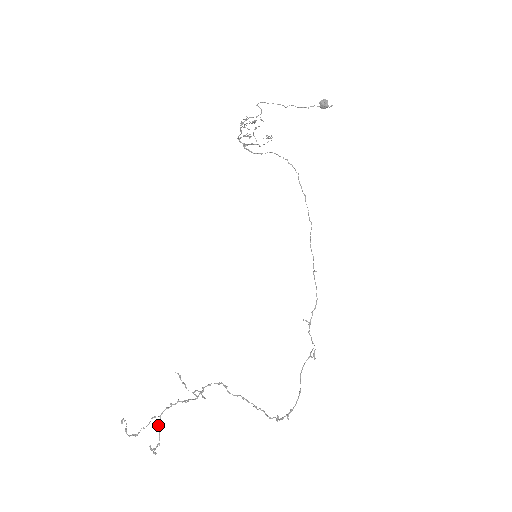
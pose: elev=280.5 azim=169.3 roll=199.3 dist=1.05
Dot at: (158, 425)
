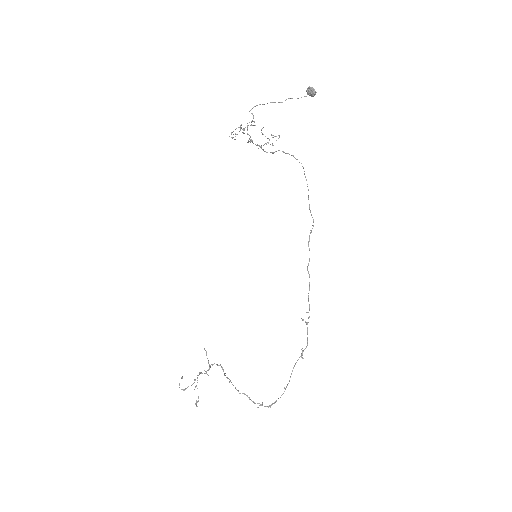
Dot at: (195, 386)
